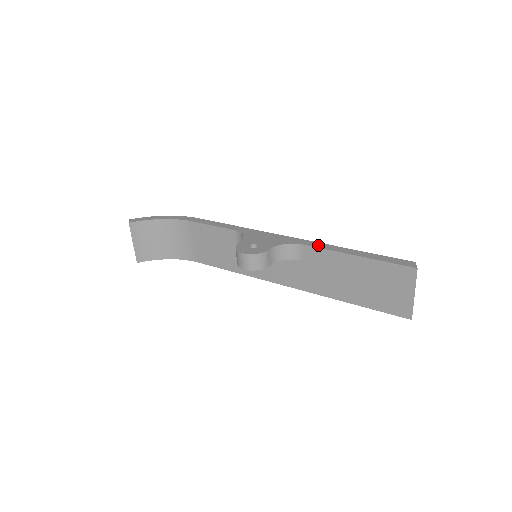
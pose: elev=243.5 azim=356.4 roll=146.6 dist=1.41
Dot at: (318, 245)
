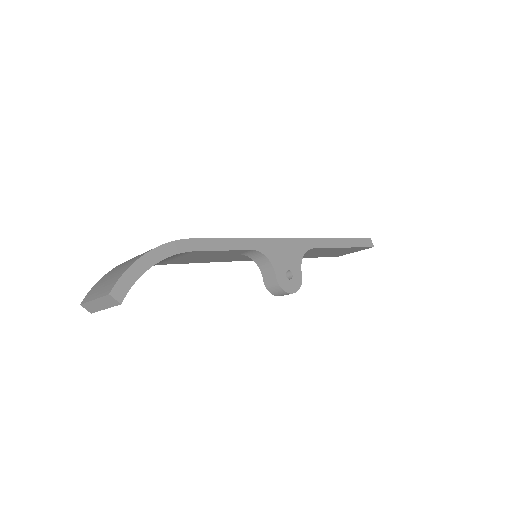
Dot at: (322, 244)
